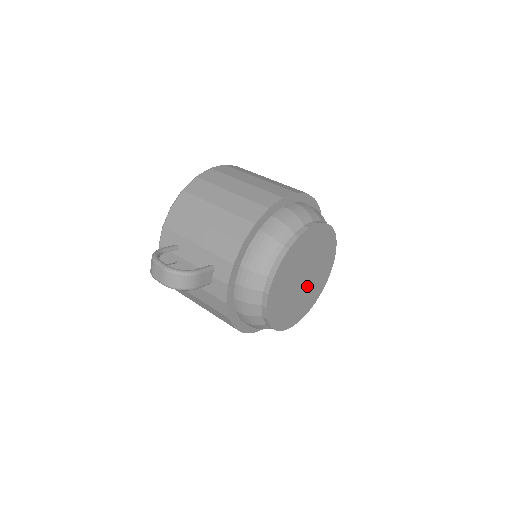
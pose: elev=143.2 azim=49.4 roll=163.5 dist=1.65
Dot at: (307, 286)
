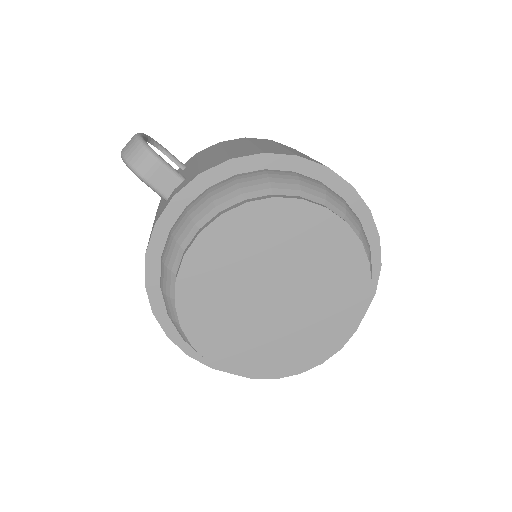
Dot at: (275, 321)
